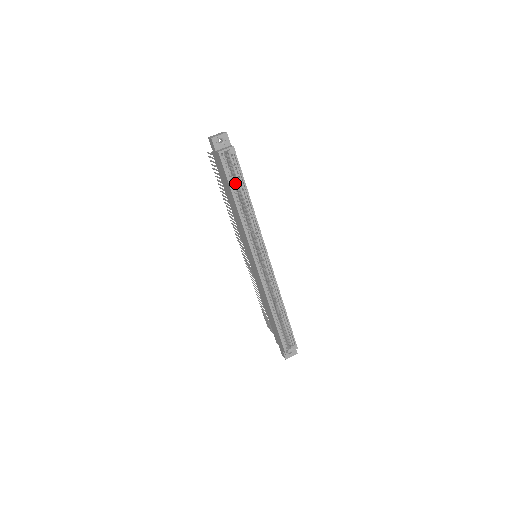
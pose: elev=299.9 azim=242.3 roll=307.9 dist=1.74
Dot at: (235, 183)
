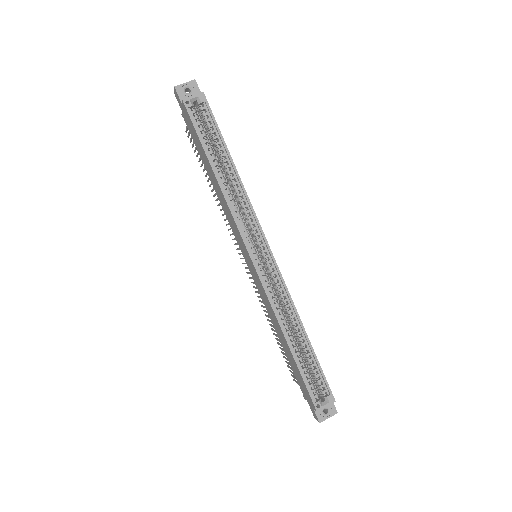
Dot at: occluded
